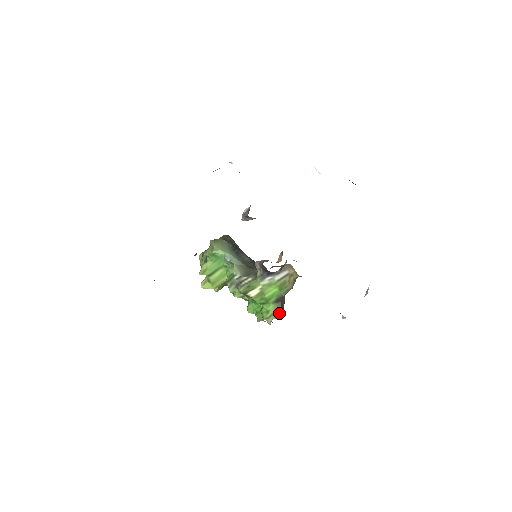
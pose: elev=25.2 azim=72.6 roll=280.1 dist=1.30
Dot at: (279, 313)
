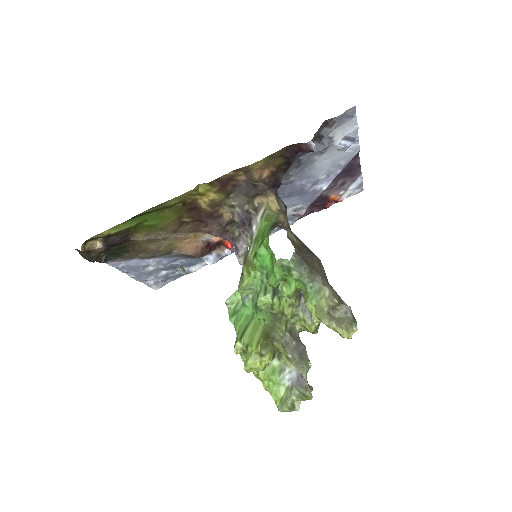
Dot at: occluded
